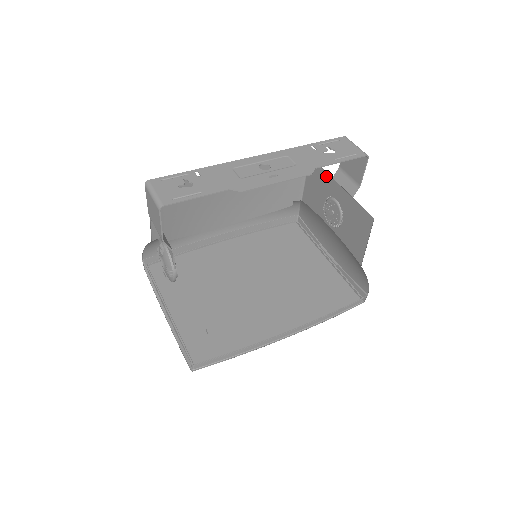
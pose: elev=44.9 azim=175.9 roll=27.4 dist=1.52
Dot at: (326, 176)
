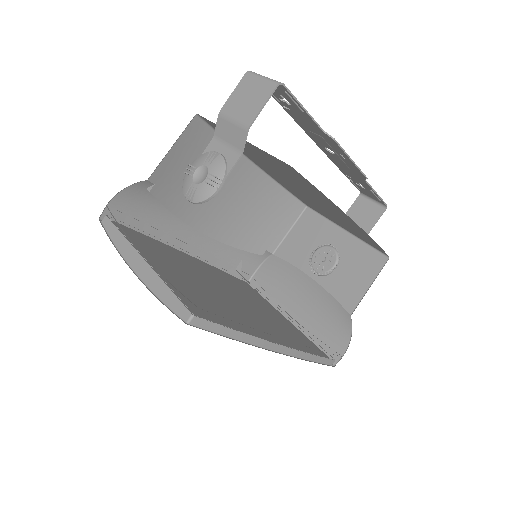
Dot at: (326, 224)
